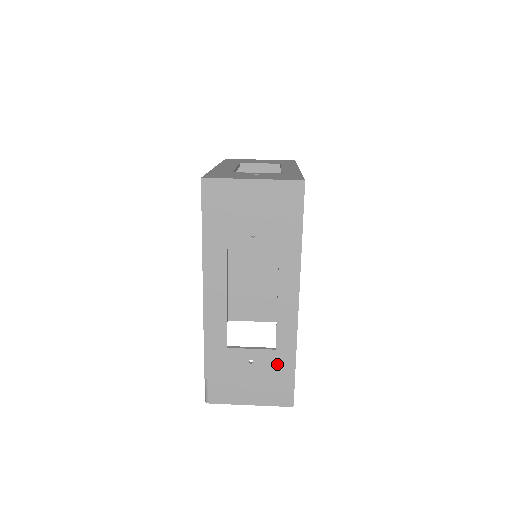
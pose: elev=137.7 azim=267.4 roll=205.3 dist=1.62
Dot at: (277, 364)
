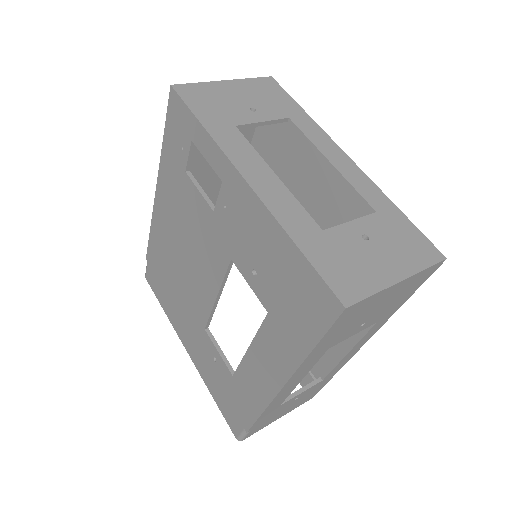
Dot at: (317, 387)
